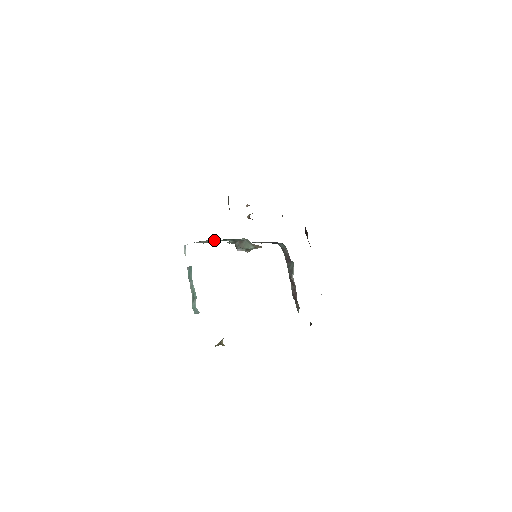
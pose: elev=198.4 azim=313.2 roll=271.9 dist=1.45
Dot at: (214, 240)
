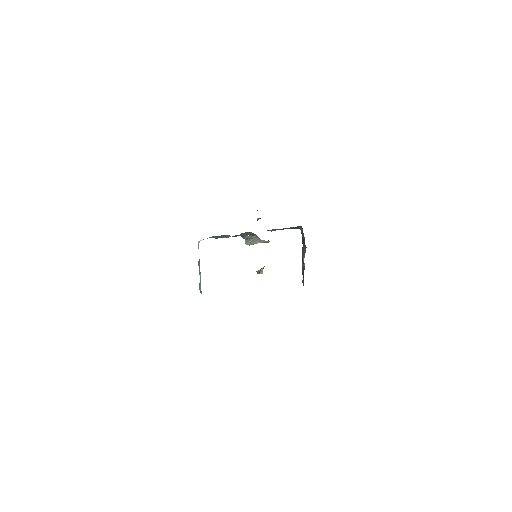
Dot at: (224, 237)
